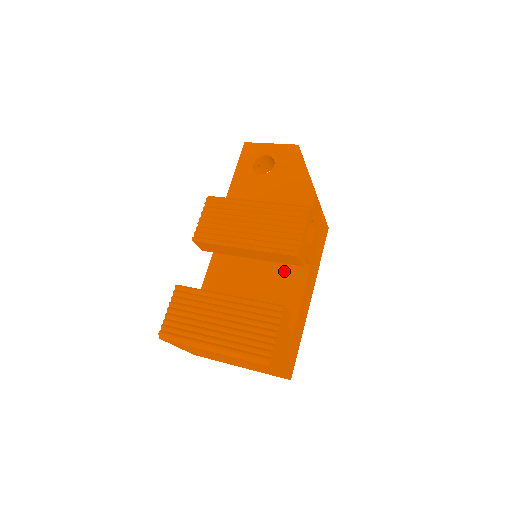
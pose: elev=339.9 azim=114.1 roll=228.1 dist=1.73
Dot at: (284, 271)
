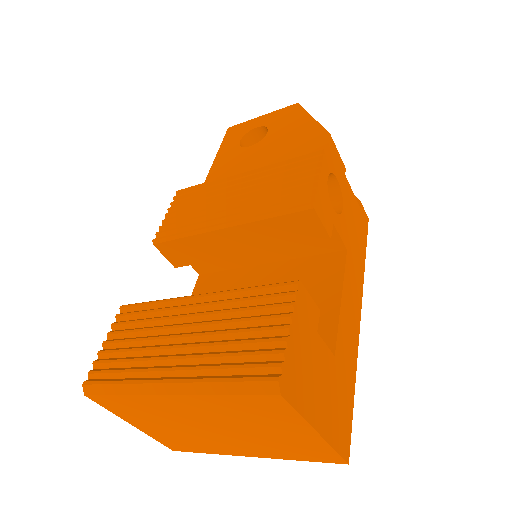
Dot at: (304, 271)
